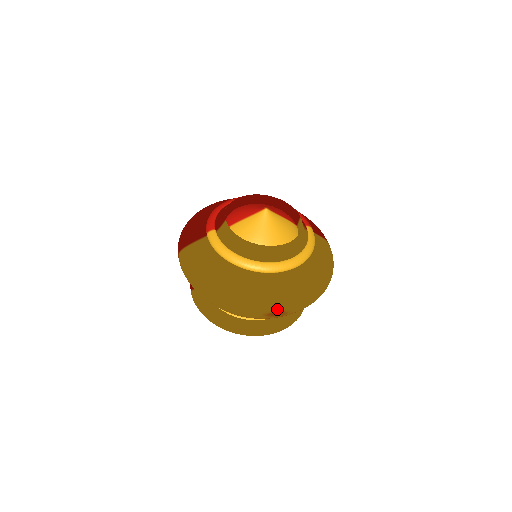
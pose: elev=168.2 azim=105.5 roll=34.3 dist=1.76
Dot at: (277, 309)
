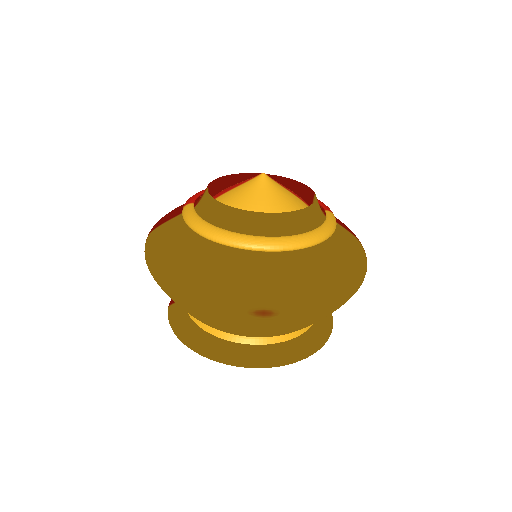
Dot at: (264, 304)
